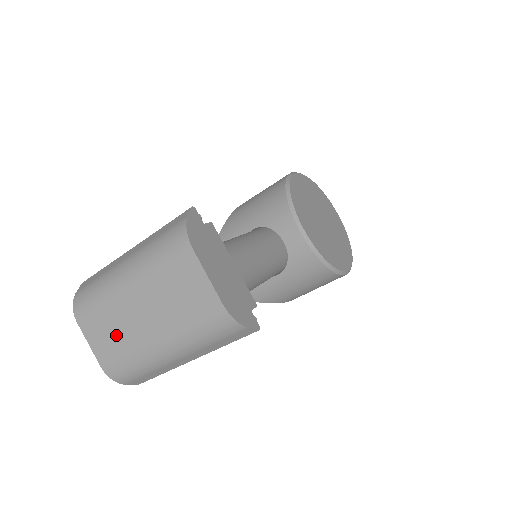
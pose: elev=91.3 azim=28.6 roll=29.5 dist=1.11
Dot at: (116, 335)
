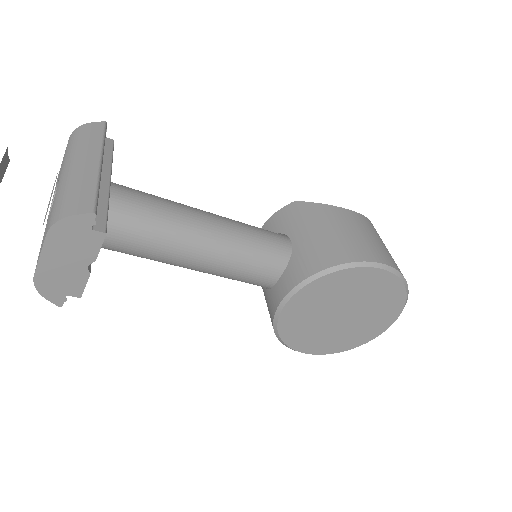
Dot at: occluded
